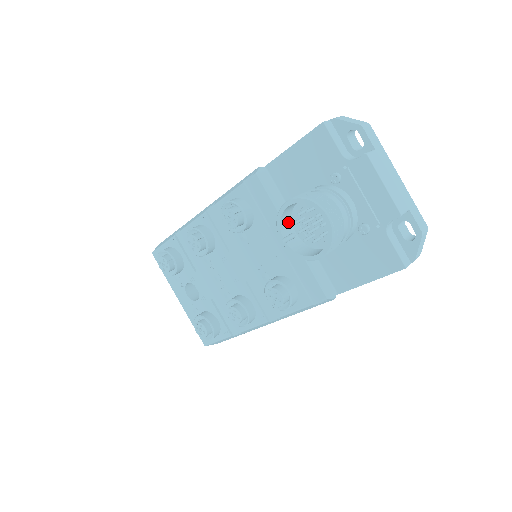
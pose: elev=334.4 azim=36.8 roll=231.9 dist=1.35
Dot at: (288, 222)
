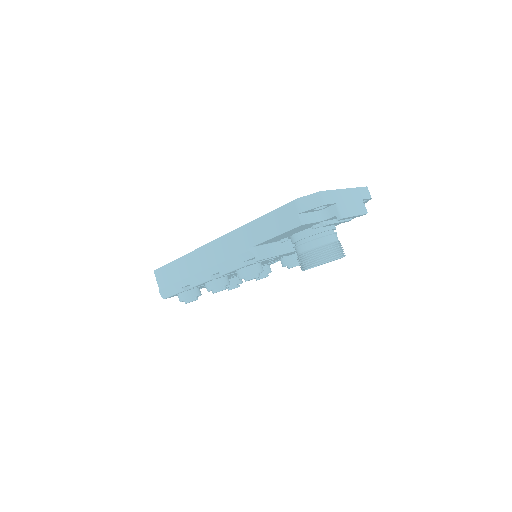
Dot at: occluded
